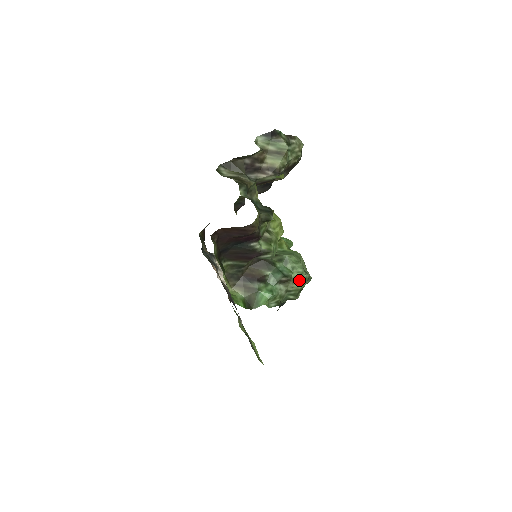
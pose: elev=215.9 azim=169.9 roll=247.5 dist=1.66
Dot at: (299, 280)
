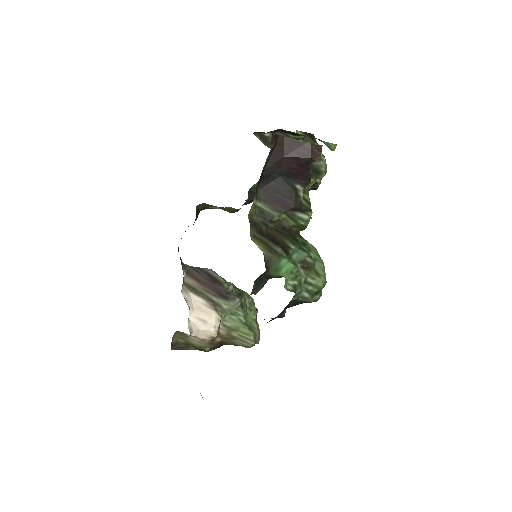
Dot at: (320, 275)
